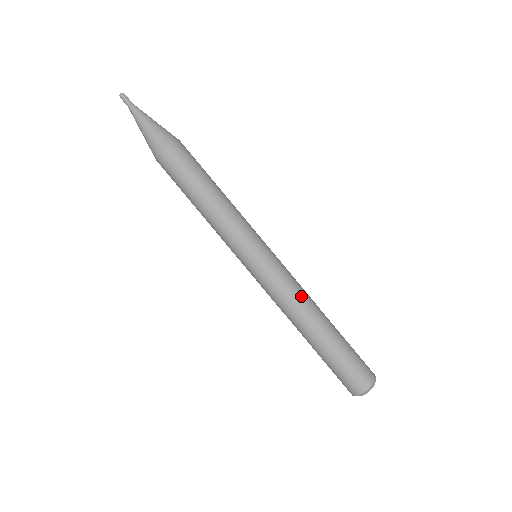
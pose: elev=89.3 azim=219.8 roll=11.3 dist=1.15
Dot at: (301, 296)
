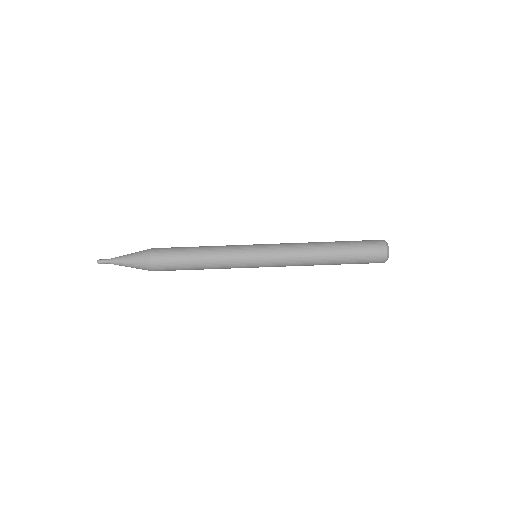
Dot at: (301, 260)
